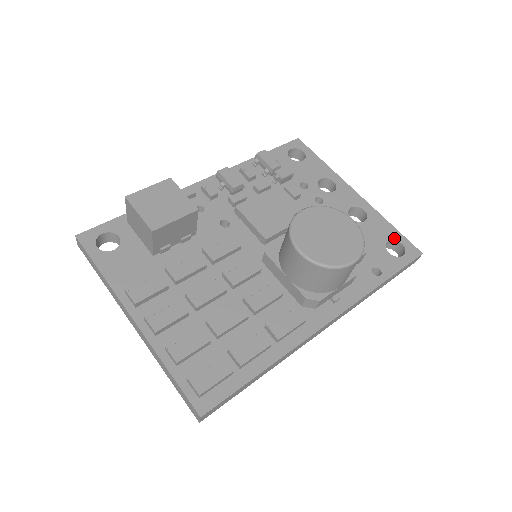
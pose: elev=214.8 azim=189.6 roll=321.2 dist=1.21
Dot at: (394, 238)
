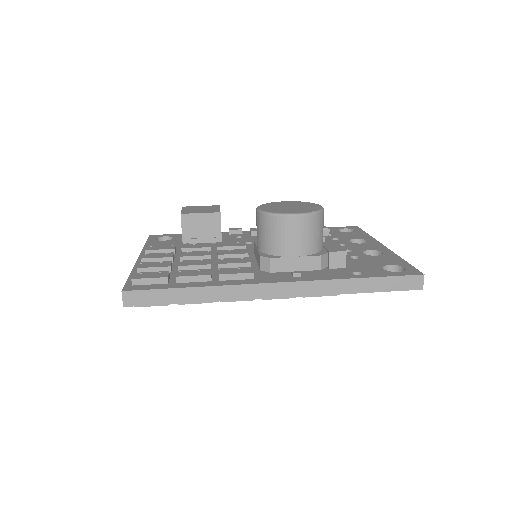
Dot at: (399, 265)
